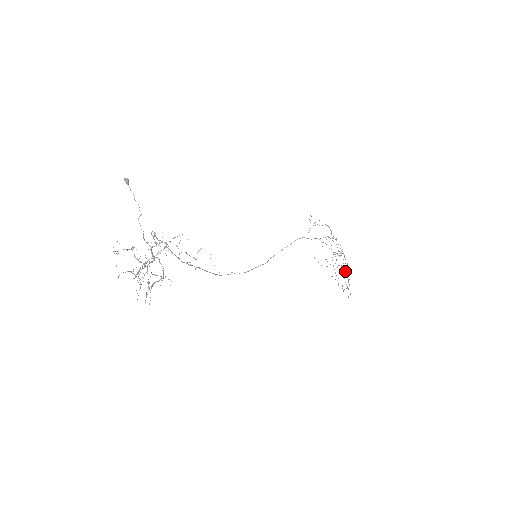
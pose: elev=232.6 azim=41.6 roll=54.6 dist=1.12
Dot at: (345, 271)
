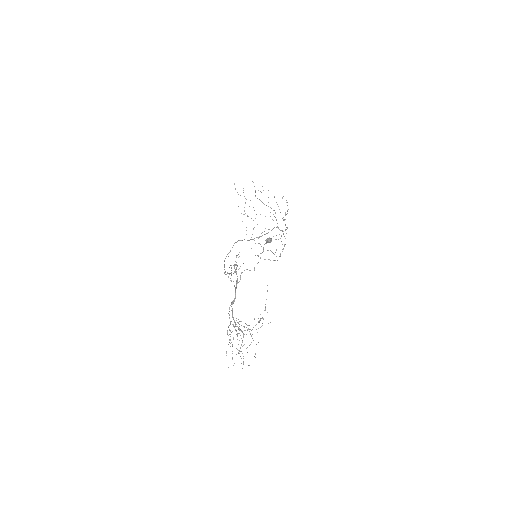
Dot at: (275, 252)
